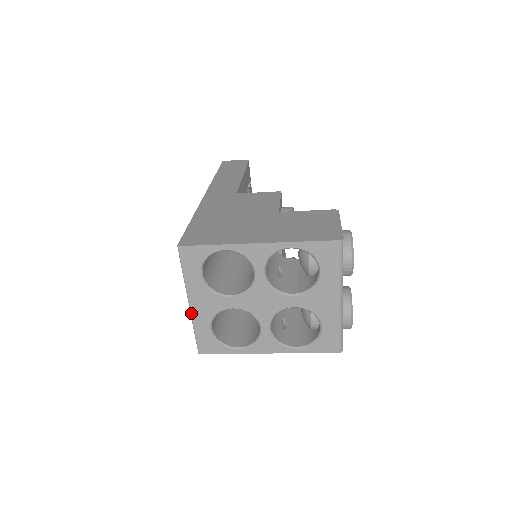
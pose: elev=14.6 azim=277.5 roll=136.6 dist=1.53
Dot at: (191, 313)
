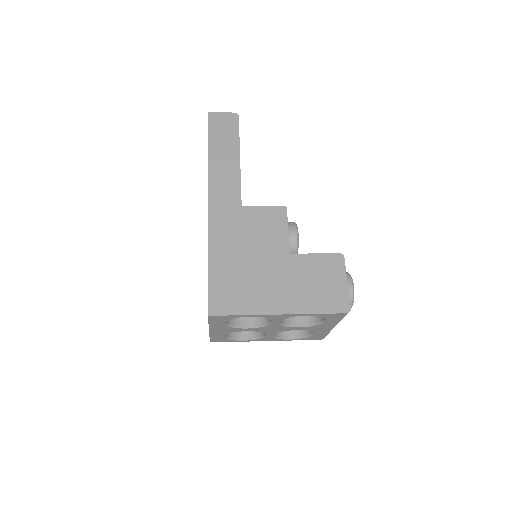
Dot at: (210, 333)
